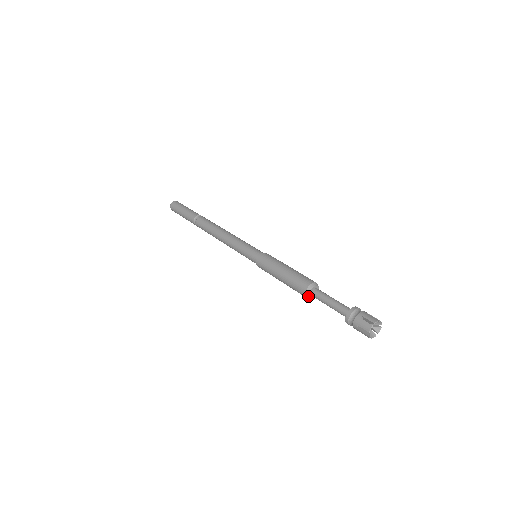
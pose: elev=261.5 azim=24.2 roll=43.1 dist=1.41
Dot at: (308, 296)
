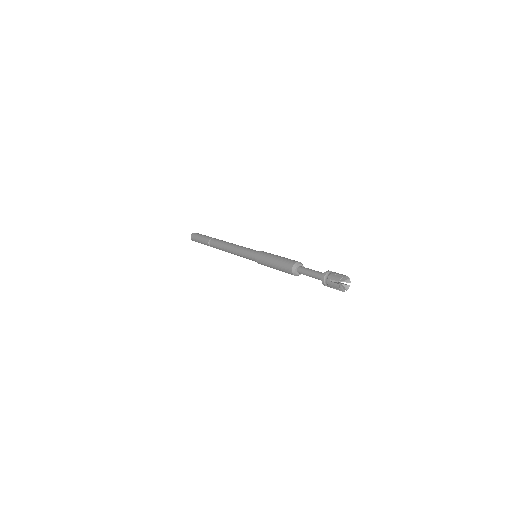
Dot at: (297, 275)
